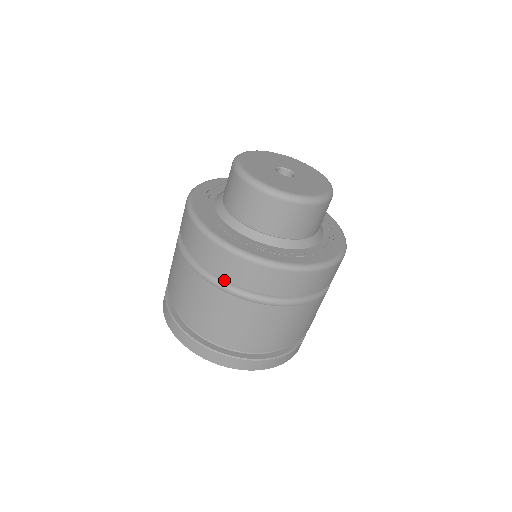
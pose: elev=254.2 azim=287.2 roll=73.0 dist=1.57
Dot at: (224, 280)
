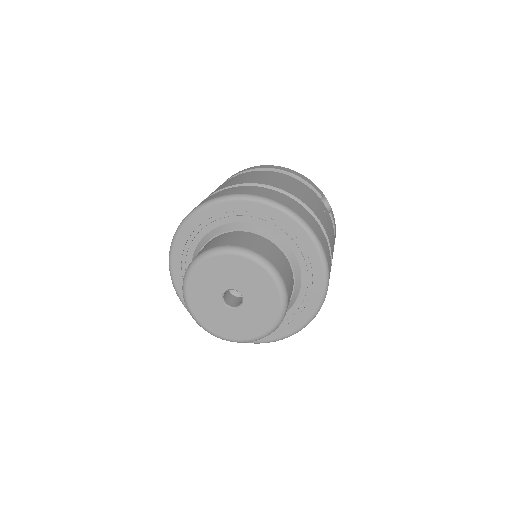
Dot at: occluded
